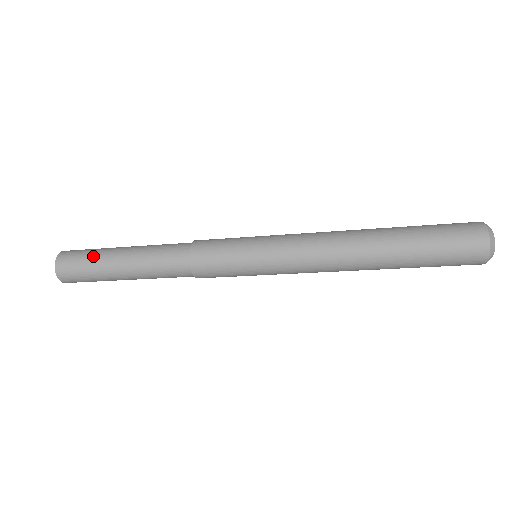
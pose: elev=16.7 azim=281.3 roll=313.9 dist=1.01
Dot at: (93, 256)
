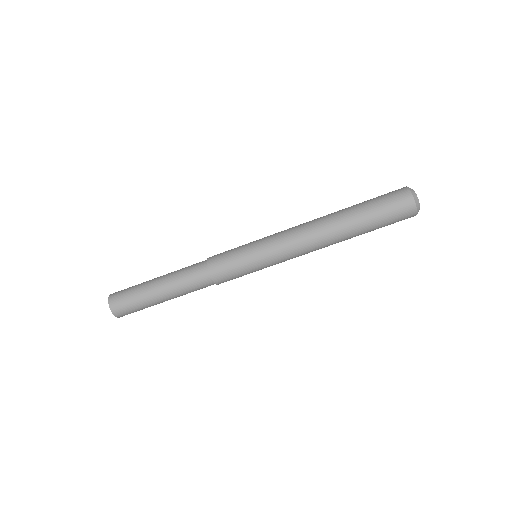
Dot at: occluded
